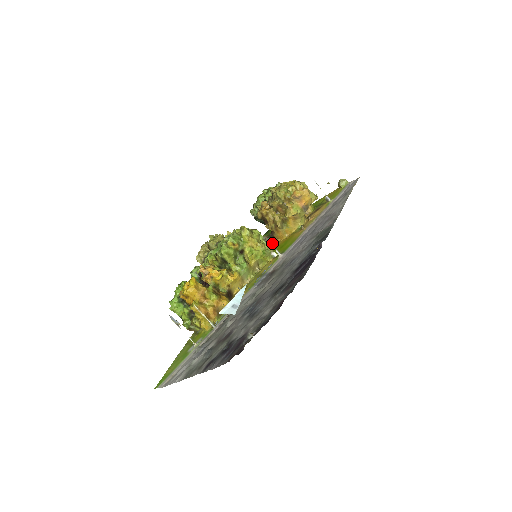
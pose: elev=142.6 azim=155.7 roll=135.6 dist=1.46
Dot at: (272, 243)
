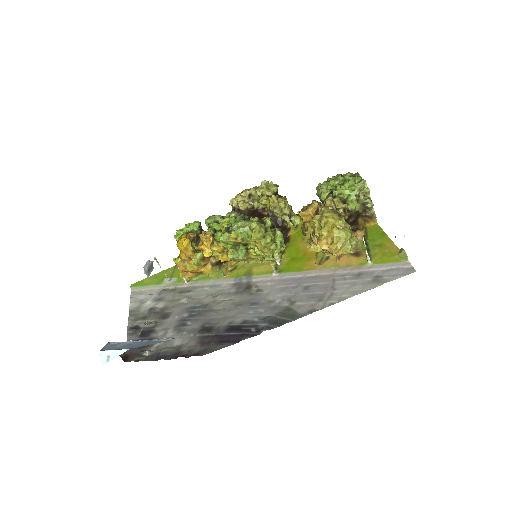
Dot at: occluded
